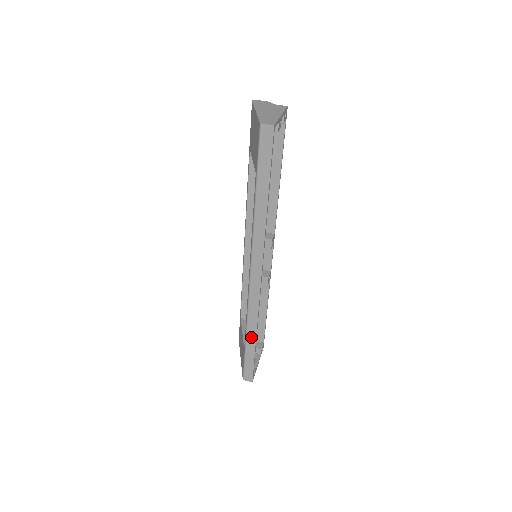
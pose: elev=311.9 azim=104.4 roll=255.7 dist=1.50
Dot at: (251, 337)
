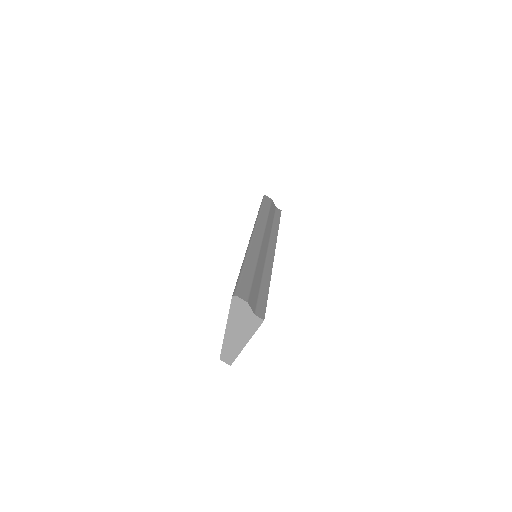
Dot at: occluded
